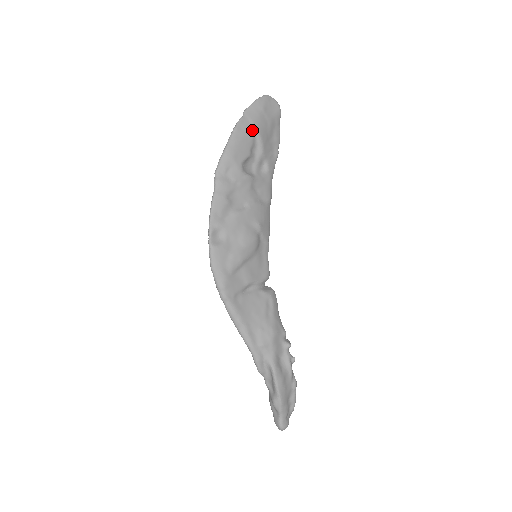
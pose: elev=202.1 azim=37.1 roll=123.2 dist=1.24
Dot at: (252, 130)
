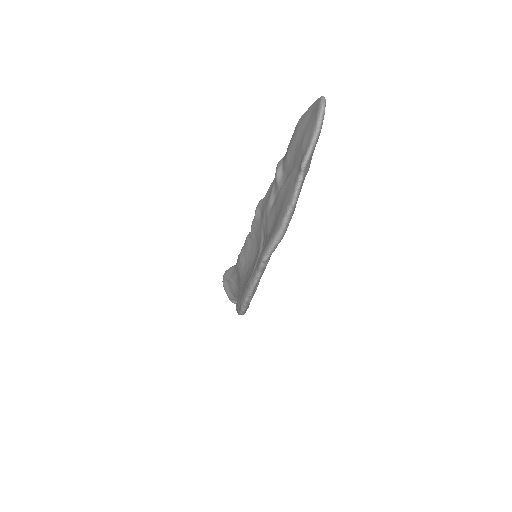
Dot at: occluded
